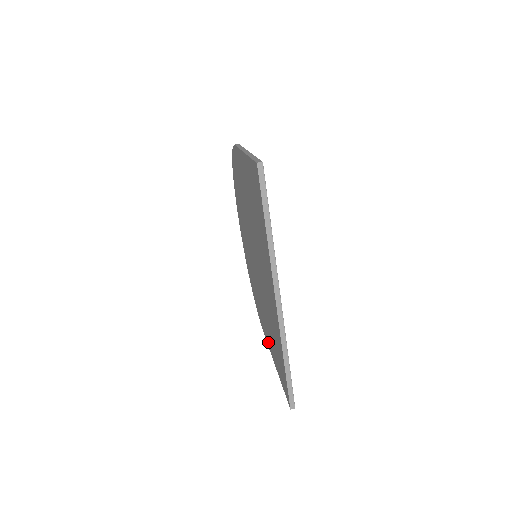
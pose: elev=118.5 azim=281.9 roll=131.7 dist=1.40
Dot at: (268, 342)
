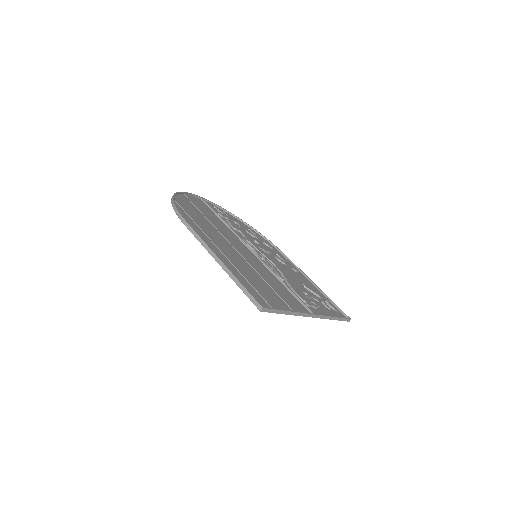
Dot at: occluded
